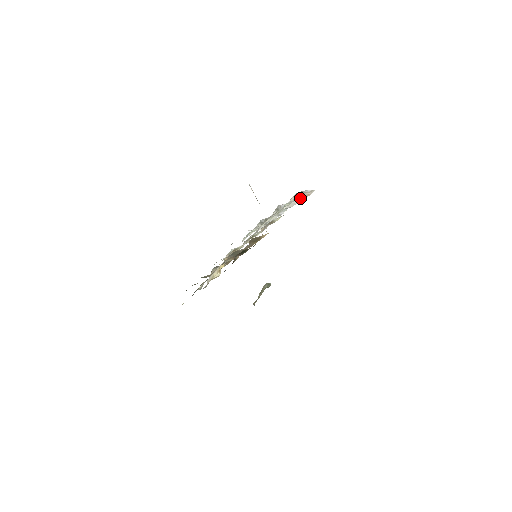
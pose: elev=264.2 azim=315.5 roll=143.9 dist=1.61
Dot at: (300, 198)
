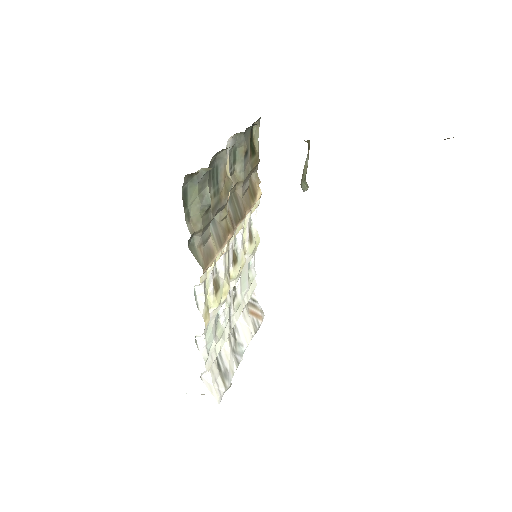
Dot at: (254, 319)
